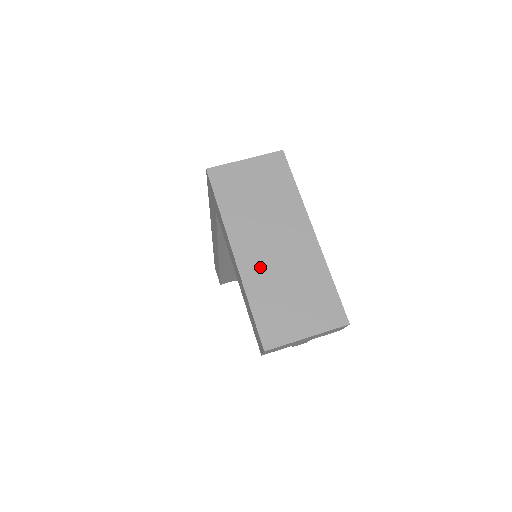
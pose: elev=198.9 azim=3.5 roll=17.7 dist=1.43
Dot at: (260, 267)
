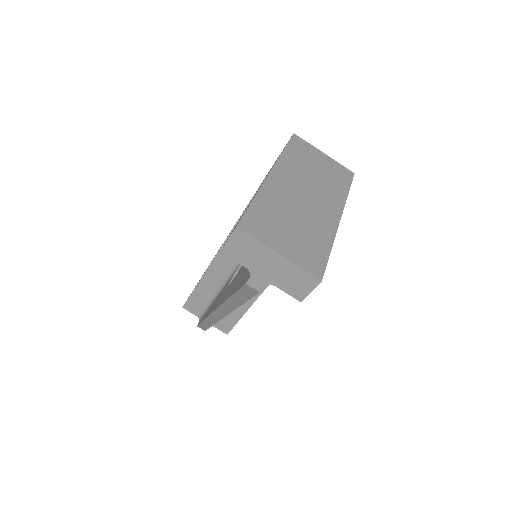
Dot at: (282, 194)
